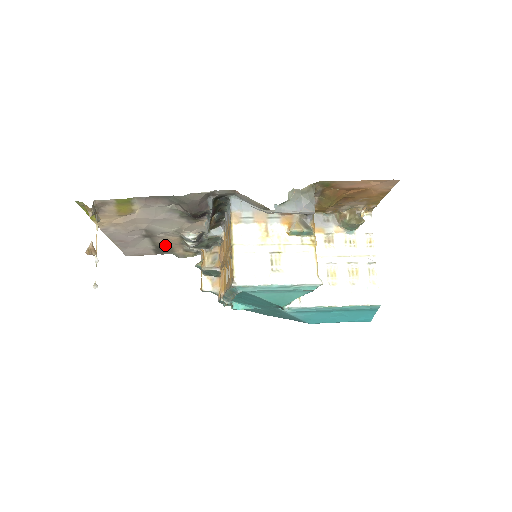
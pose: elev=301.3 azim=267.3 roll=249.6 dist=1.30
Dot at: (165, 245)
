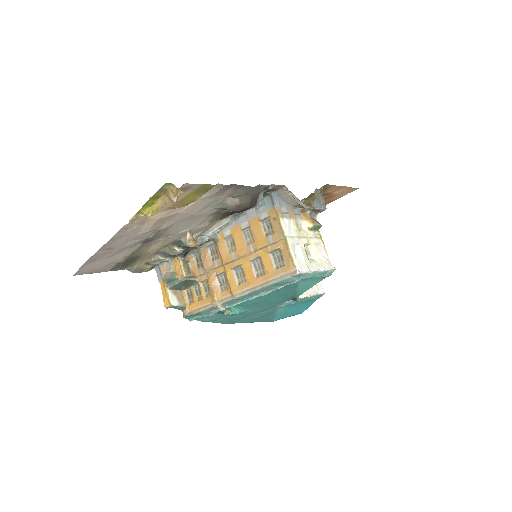
Dot at: (139, 255)
